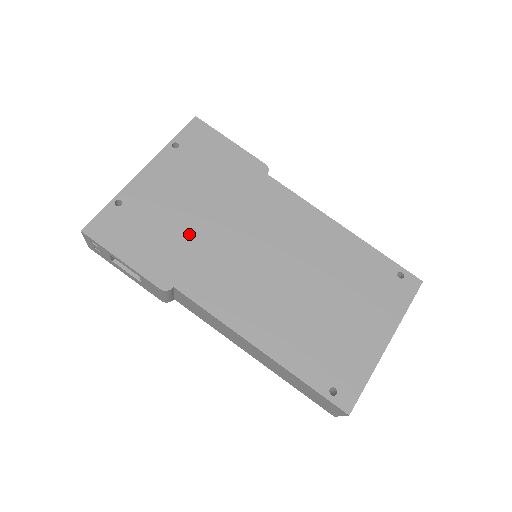
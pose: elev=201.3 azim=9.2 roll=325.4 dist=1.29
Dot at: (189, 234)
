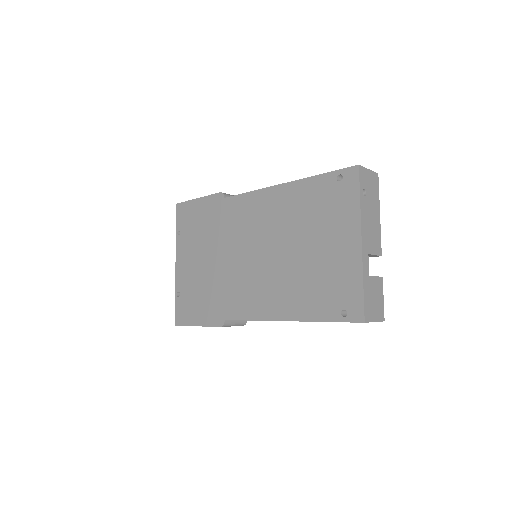
Dot at: (213, 280)
